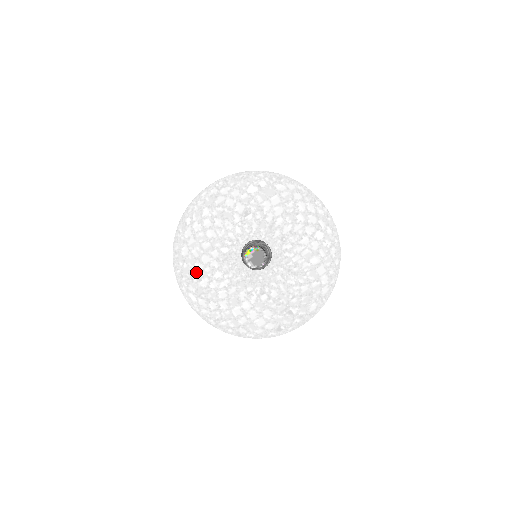
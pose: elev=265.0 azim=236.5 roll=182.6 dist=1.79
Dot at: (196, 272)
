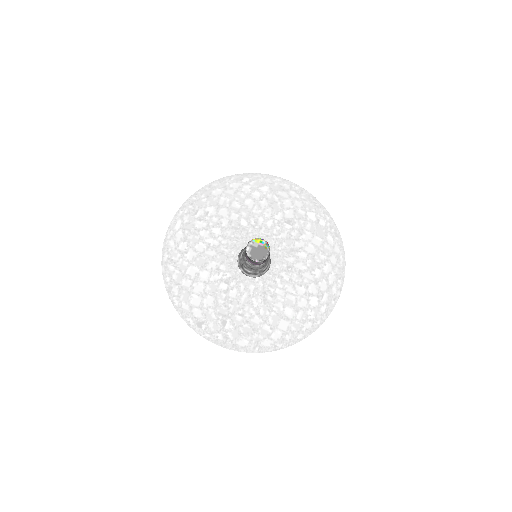
Dot at: (205, 212)
